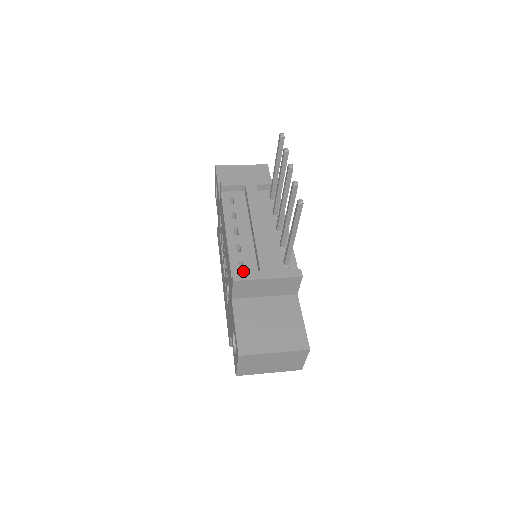
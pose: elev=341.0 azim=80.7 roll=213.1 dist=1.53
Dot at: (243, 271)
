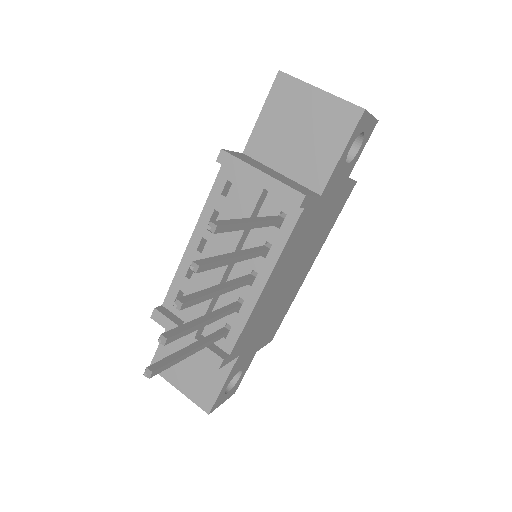
Dot at: occluded
